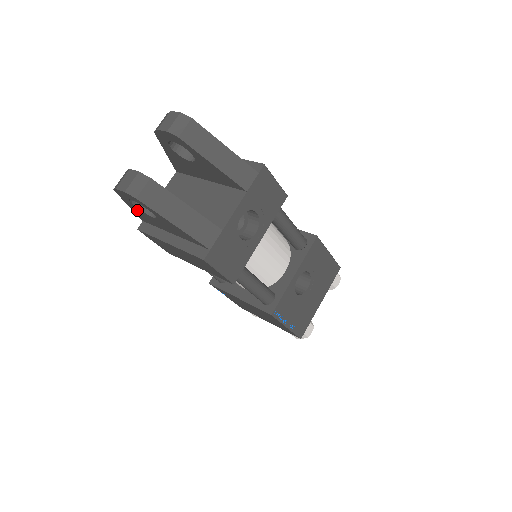
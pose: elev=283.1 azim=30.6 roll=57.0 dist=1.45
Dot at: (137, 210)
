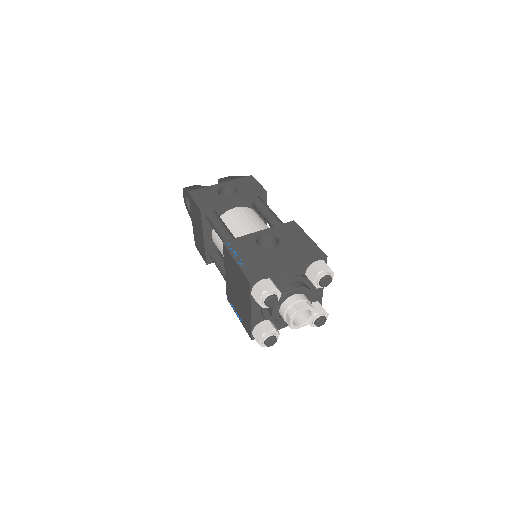
Dot at: occluded
